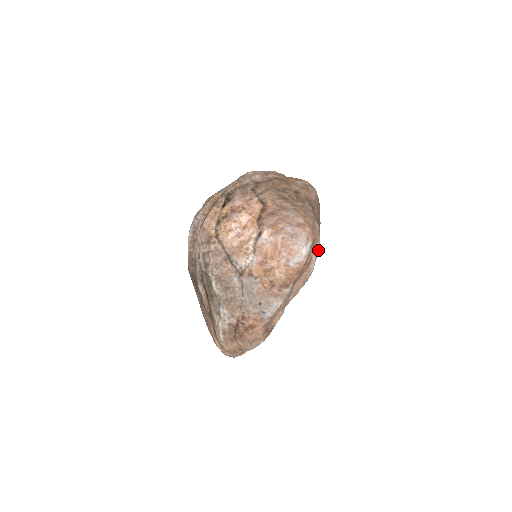
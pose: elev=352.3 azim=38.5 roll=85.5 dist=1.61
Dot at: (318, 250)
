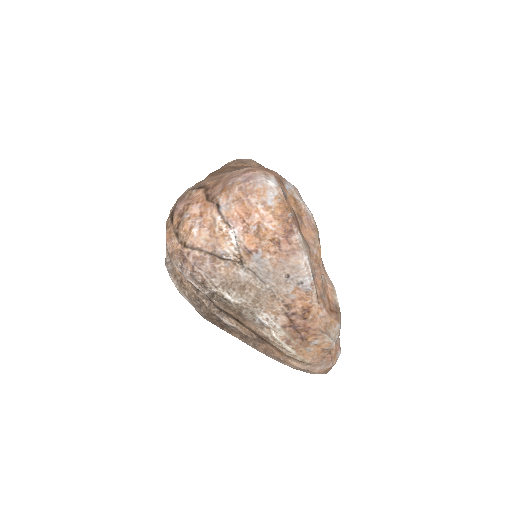
Dot at: (295, 190)
